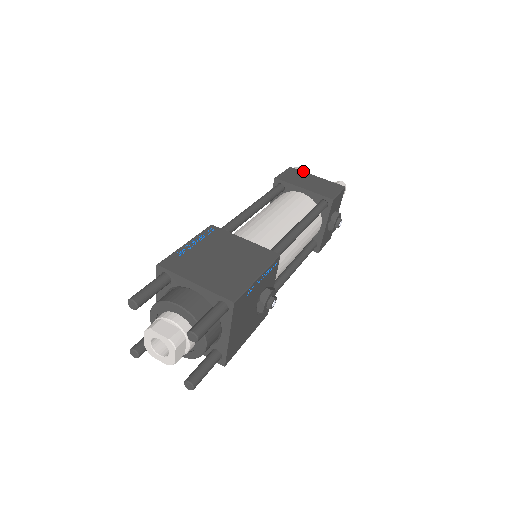
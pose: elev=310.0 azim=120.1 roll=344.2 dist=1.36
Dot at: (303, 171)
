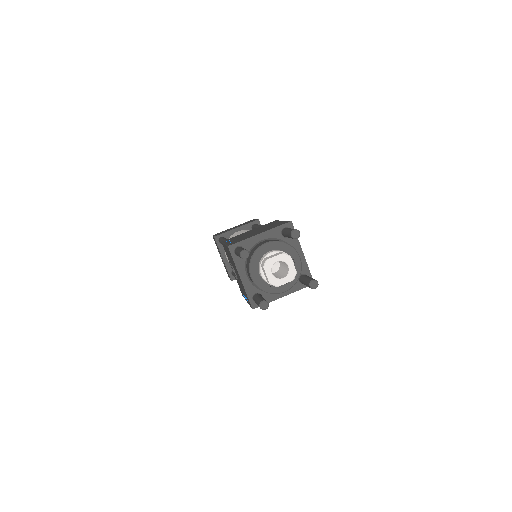
Dot at: occluded
